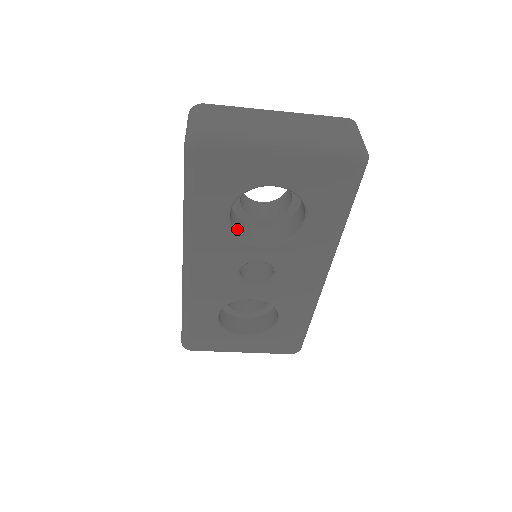
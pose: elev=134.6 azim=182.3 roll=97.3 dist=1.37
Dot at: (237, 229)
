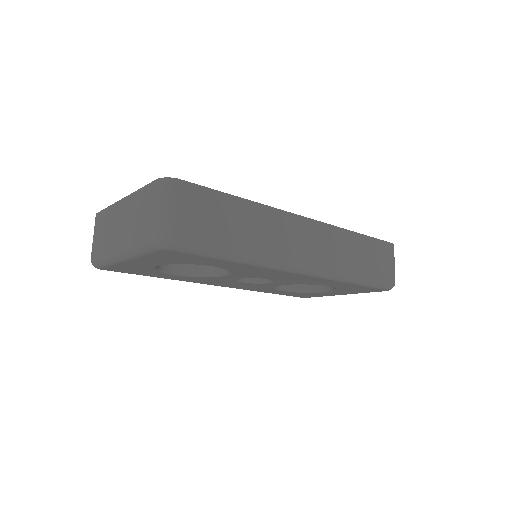
Dot at: (199, 270)
